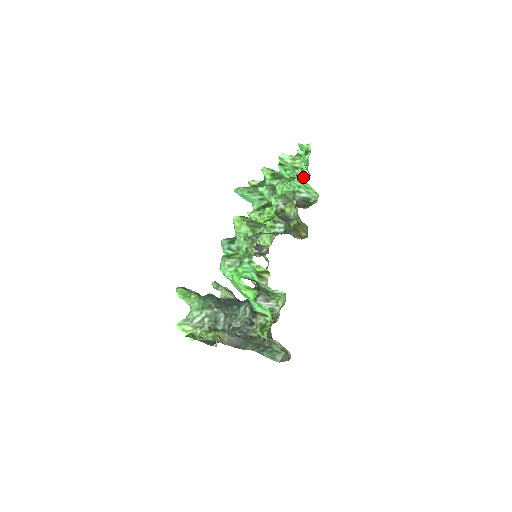
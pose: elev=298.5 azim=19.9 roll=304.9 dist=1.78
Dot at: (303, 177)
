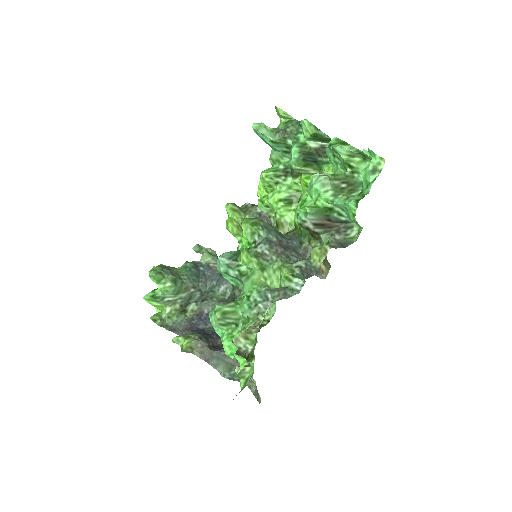
Dot at: (353, 211)
